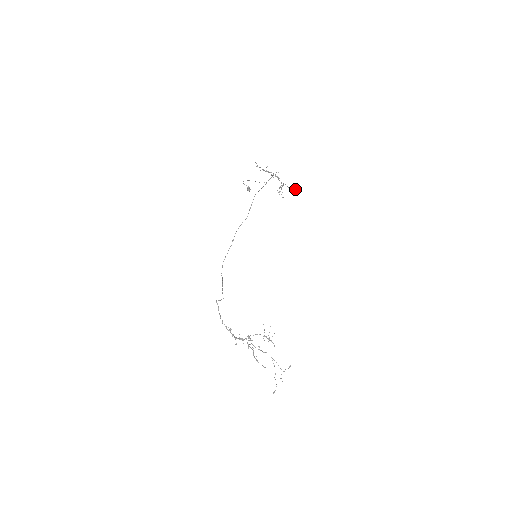
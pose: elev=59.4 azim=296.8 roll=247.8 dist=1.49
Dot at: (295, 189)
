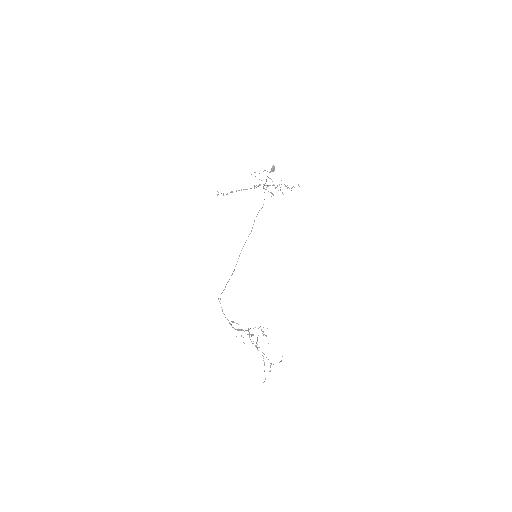
Dot at: occluded
